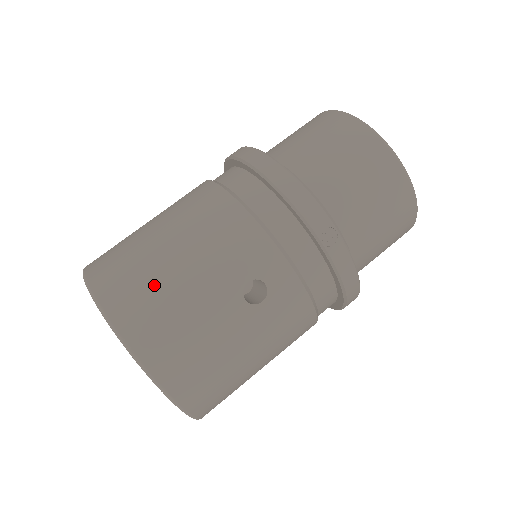
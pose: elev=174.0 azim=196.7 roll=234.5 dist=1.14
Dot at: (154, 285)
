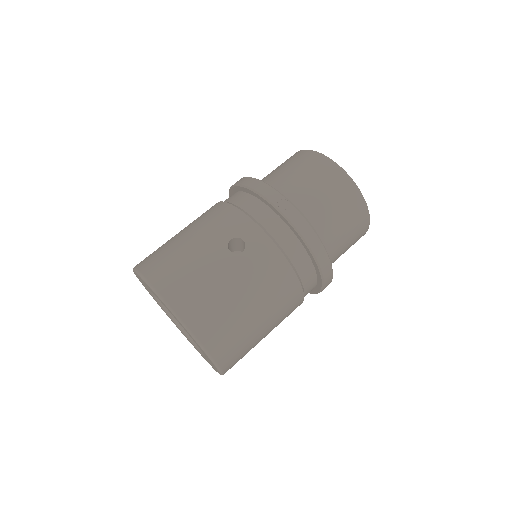
Dot at: (171, 252)
